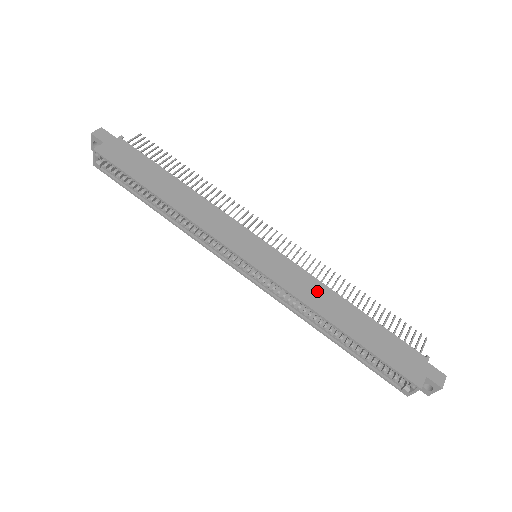
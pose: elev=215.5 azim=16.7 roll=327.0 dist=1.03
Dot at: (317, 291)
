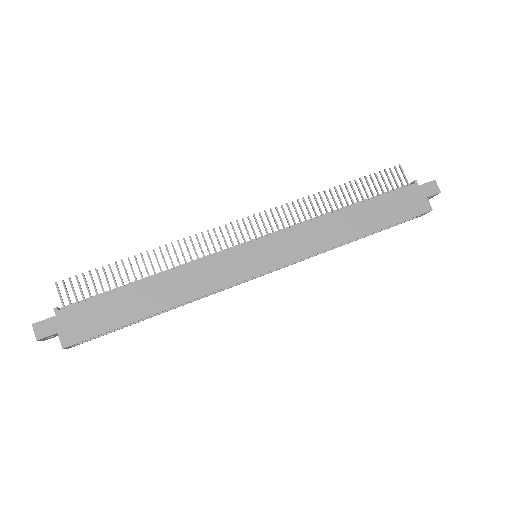
Dot at: (320, 230)
